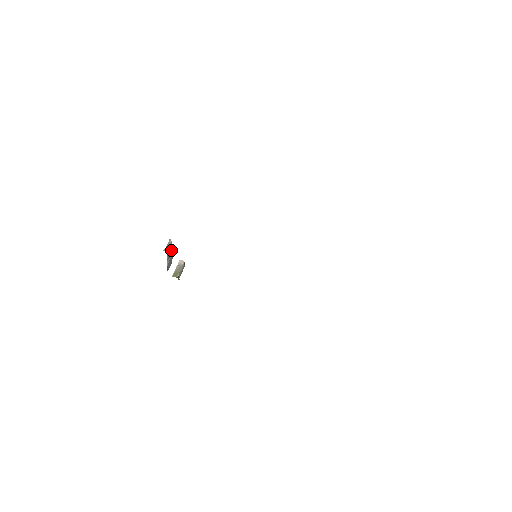
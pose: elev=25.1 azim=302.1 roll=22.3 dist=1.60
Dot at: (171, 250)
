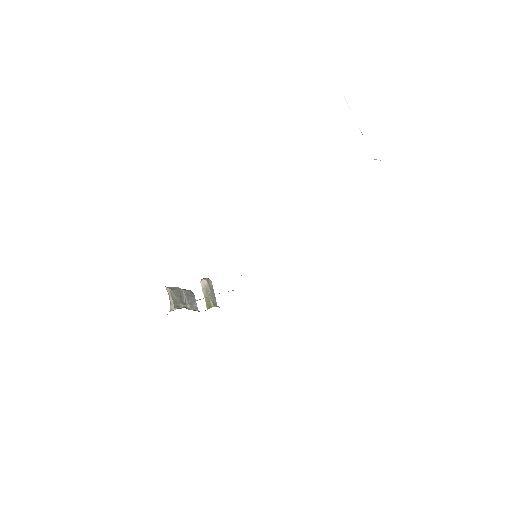
Dot at: (179, 294)
